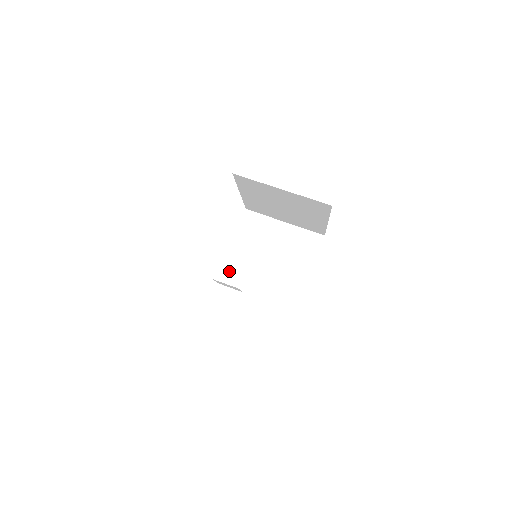
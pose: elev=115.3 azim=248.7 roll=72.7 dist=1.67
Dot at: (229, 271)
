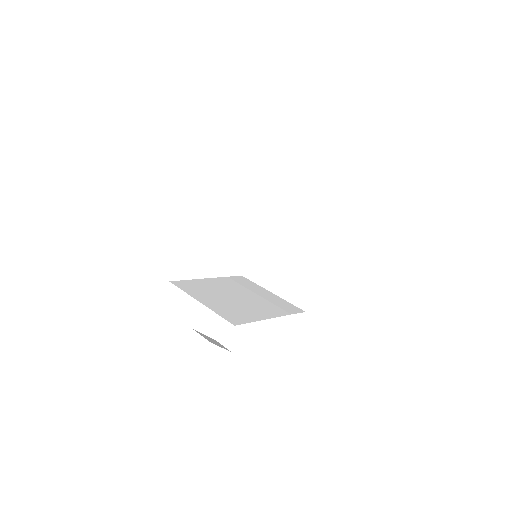
Dot at: (251, 265)
